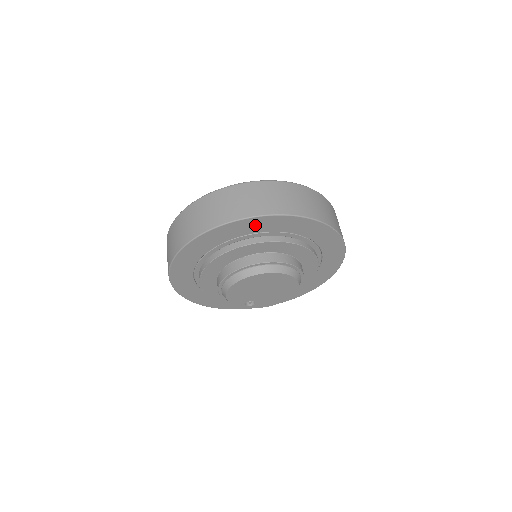
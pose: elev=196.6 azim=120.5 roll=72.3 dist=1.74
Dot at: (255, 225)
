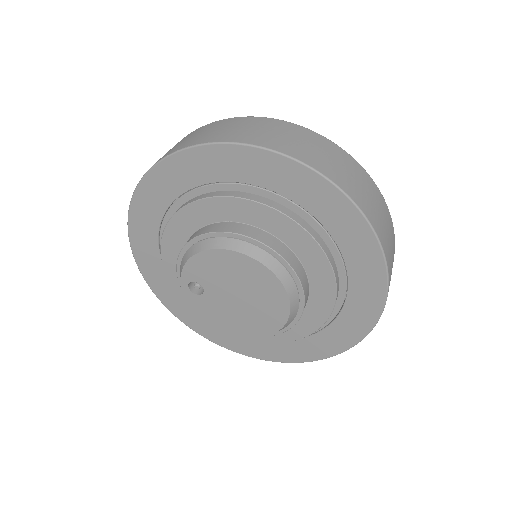
Dot at: (354, 237)
